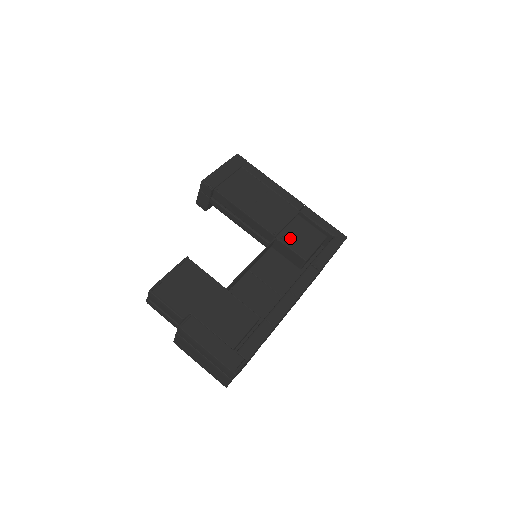
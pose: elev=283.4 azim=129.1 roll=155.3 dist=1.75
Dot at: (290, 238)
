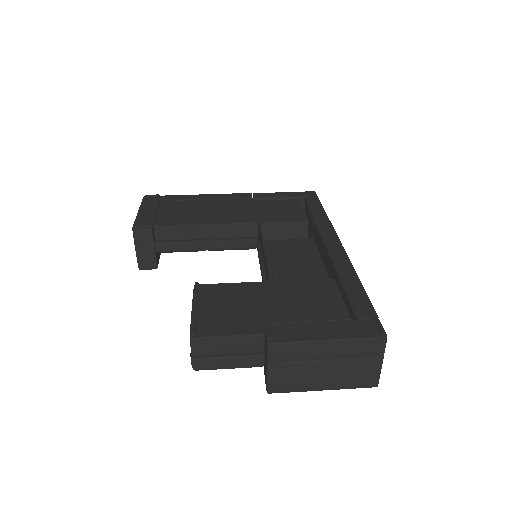
Dot at: (272, 216)
